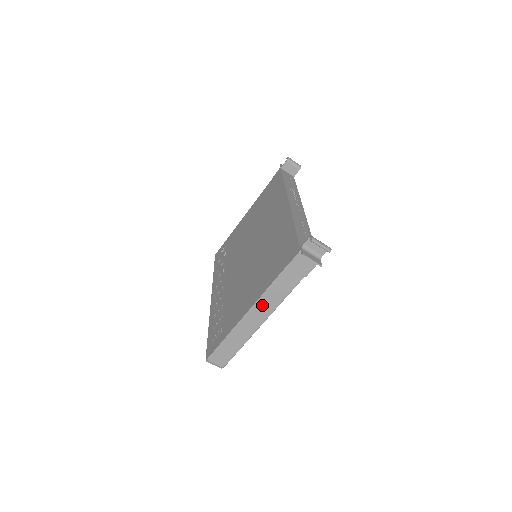
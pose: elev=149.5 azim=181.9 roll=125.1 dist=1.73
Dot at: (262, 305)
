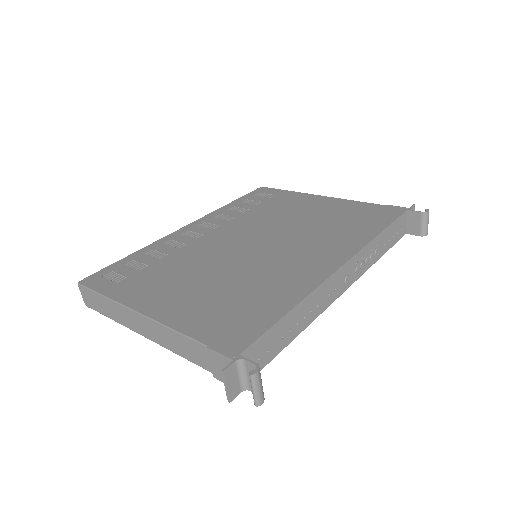
Dot at: (156, 328)
